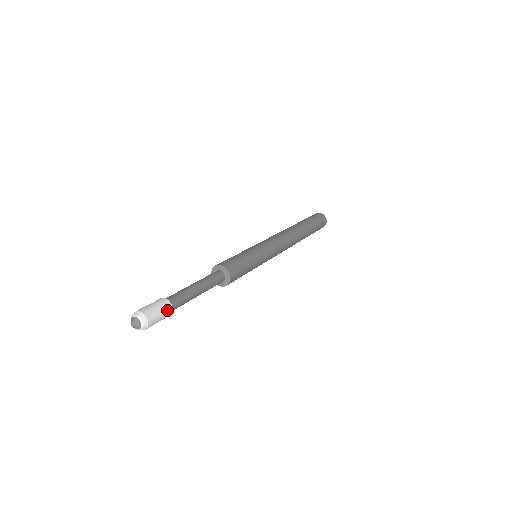
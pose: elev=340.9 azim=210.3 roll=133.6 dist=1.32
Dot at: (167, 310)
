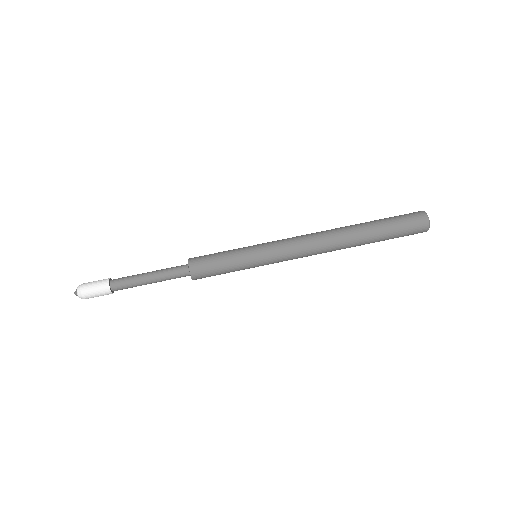
Dot at: (106, 294)
